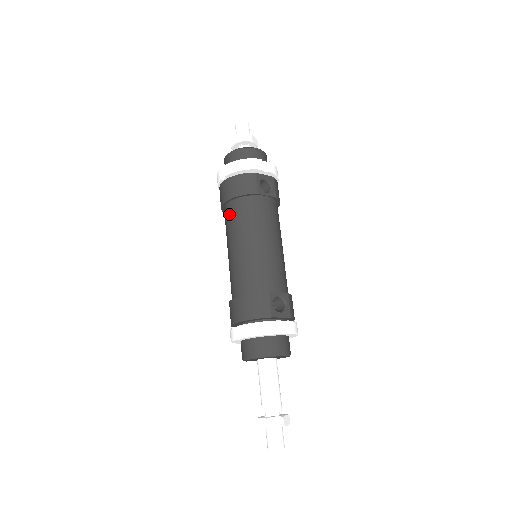
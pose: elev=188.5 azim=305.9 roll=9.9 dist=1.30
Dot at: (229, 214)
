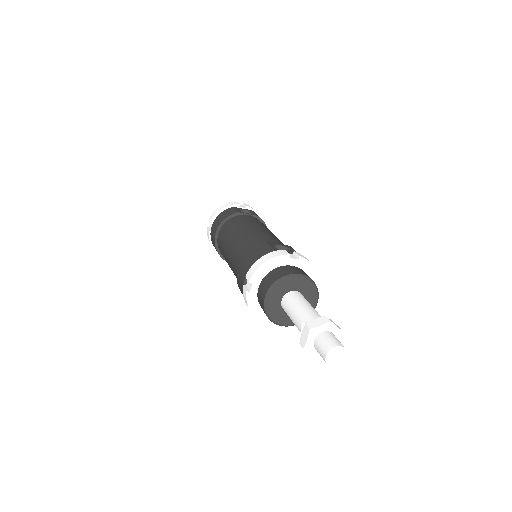
Dot at: (220, 238)
